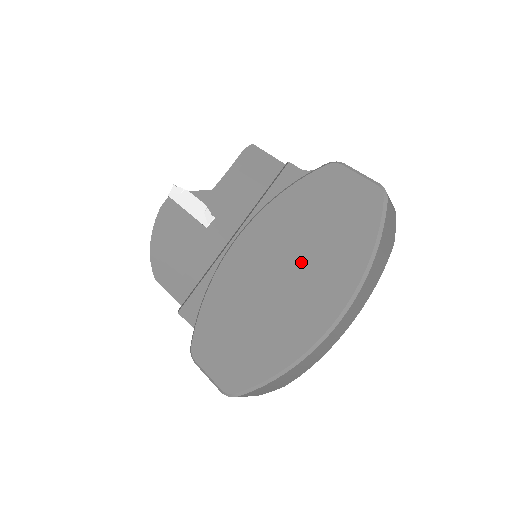
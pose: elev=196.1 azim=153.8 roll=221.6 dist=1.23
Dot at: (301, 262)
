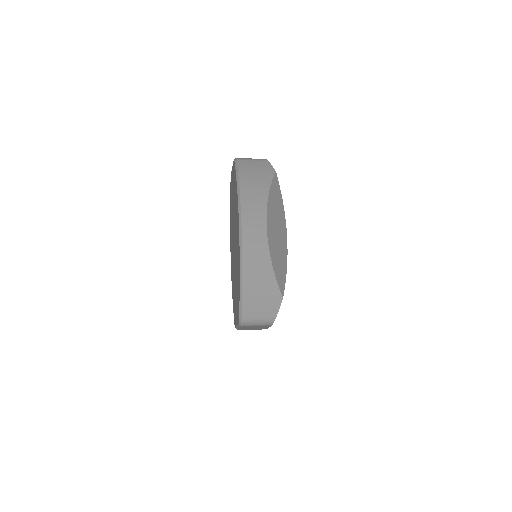
Dot at: (234, 227)
